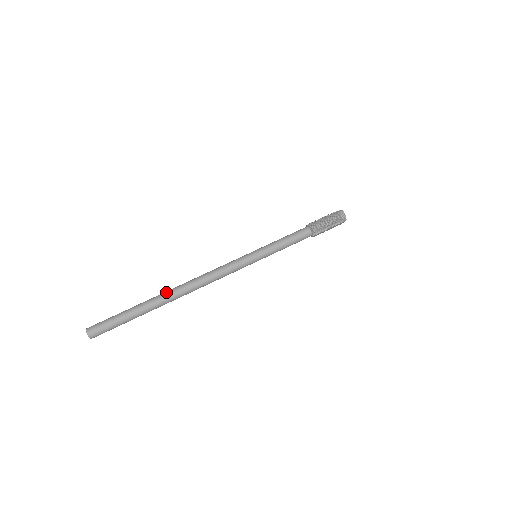
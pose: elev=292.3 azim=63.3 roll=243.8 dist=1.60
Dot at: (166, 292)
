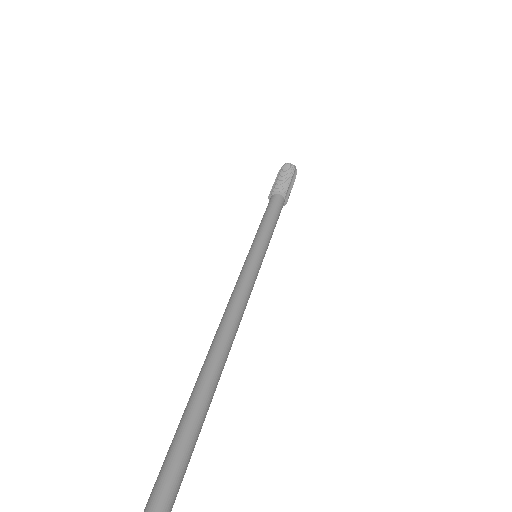
Dot at: (200, 377)
